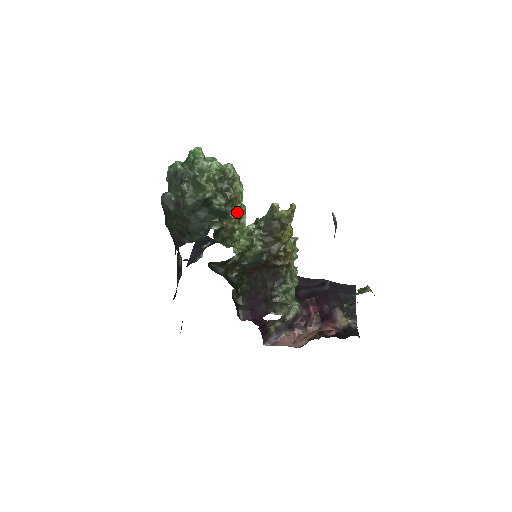
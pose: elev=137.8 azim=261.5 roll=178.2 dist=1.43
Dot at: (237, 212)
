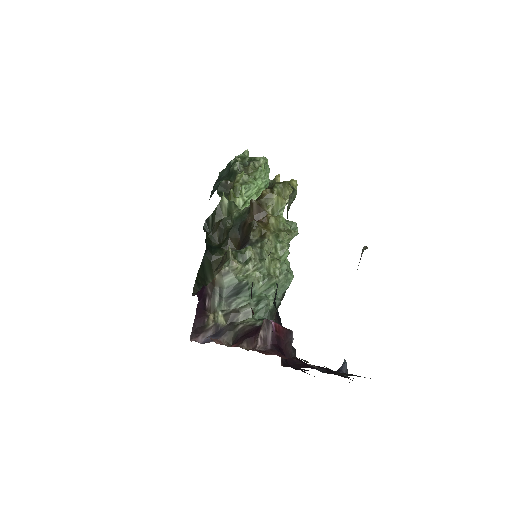
Dot at: (243, 172)
